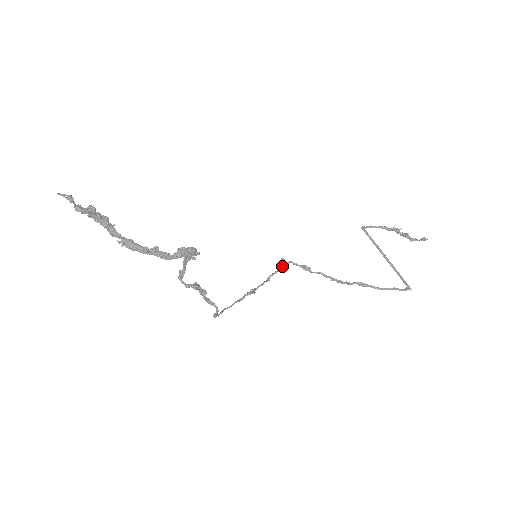
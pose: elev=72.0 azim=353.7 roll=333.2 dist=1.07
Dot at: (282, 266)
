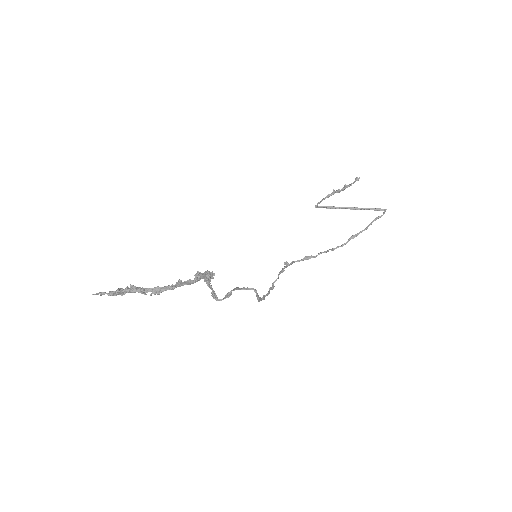
Dot at: (288, 264)
